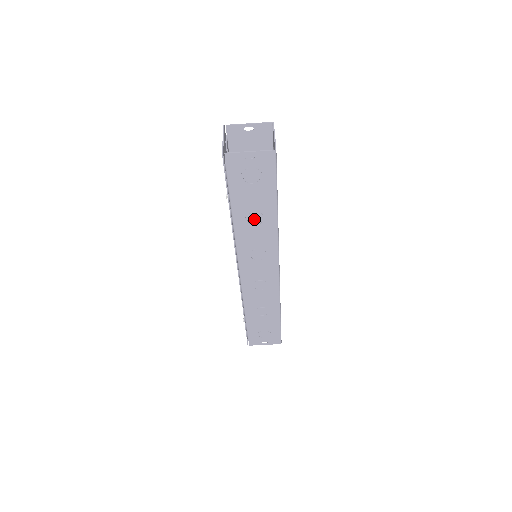
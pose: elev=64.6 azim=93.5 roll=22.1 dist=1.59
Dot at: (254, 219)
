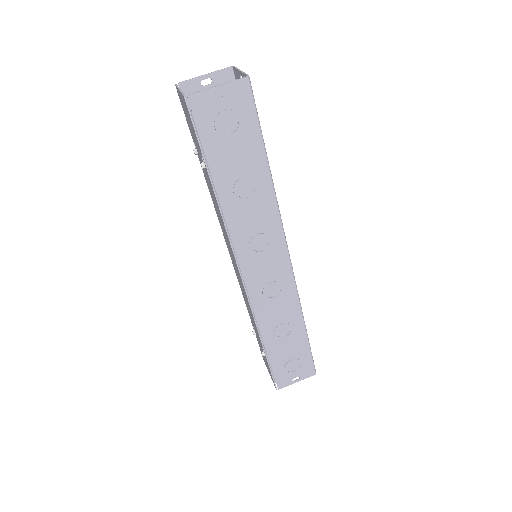
Dot at: (244, 189)
